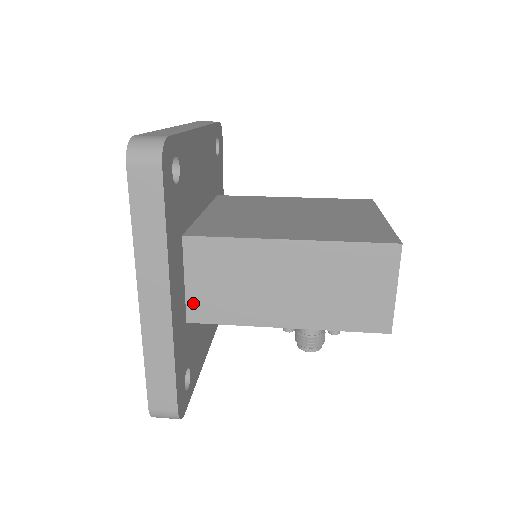
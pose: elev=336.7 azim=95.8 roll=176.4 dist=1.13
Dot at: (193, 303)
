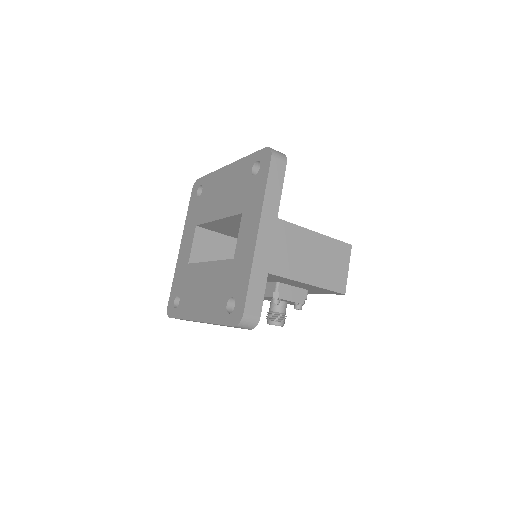
Dot at: occluded
